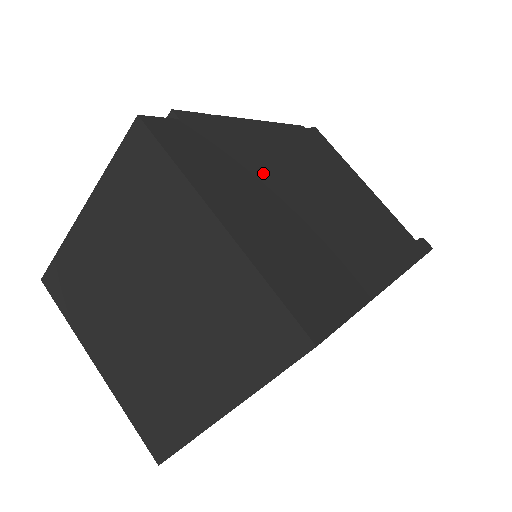
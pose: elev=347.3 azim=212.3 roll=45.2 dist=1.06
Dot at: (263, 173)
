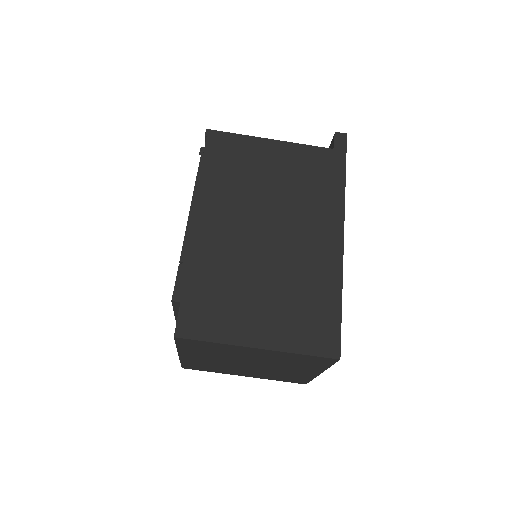
Dot at: (235, 268)
